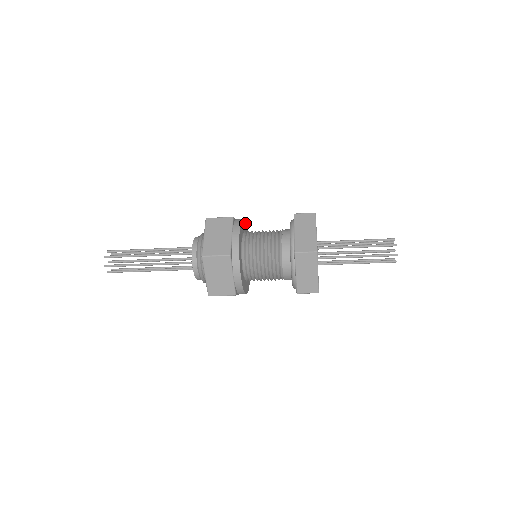
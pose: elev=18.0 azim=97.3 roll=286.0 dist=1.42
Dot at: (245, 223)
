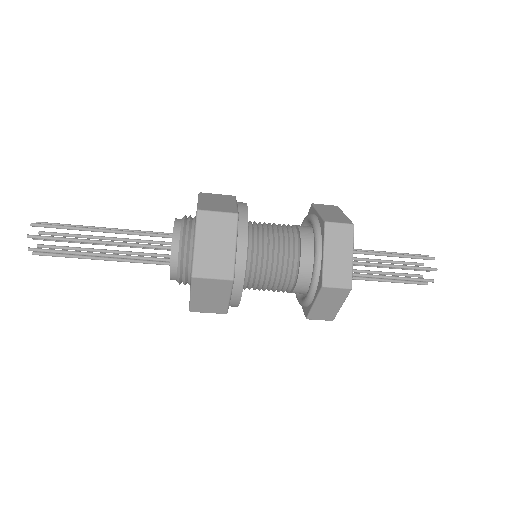
Dot at: occluded
